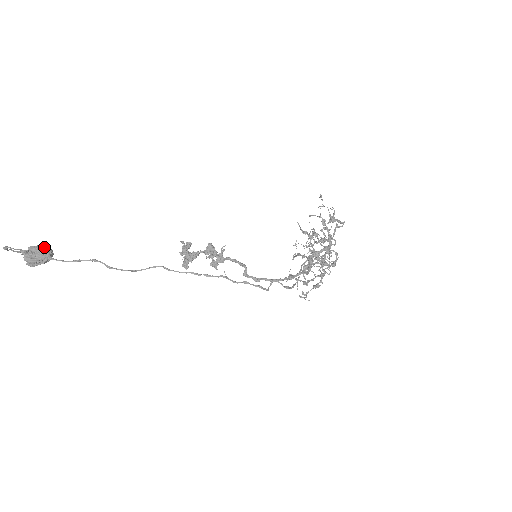
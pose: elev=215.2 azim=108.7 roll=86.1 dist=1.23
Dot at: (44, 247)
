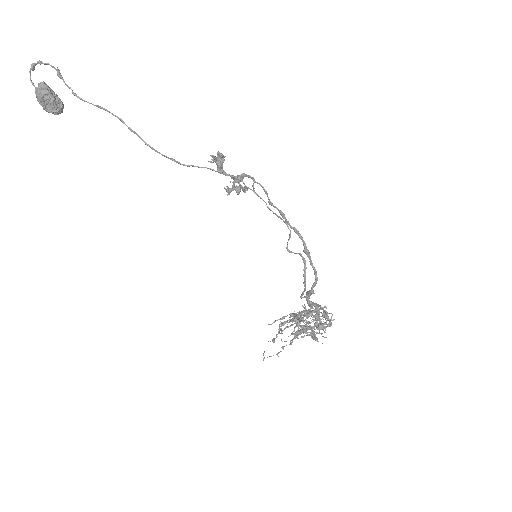
Dot at: occluded
